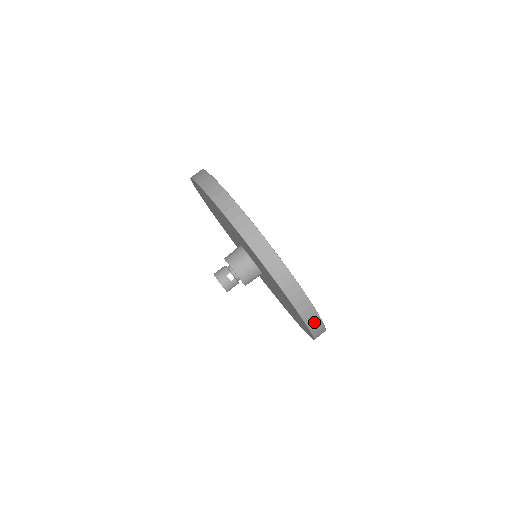
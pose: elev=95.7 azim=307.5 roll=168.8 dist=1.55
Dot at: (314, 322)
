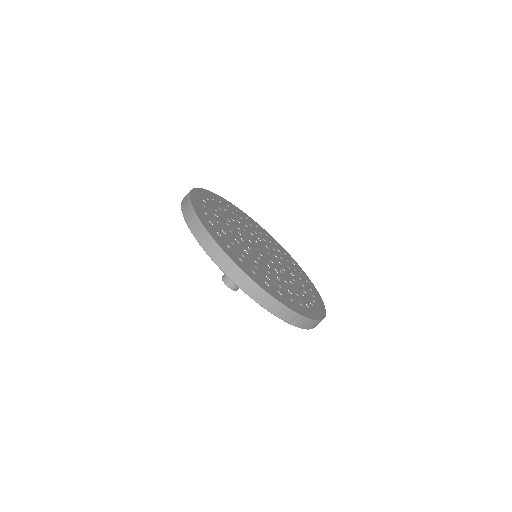
Dot at: occluded
